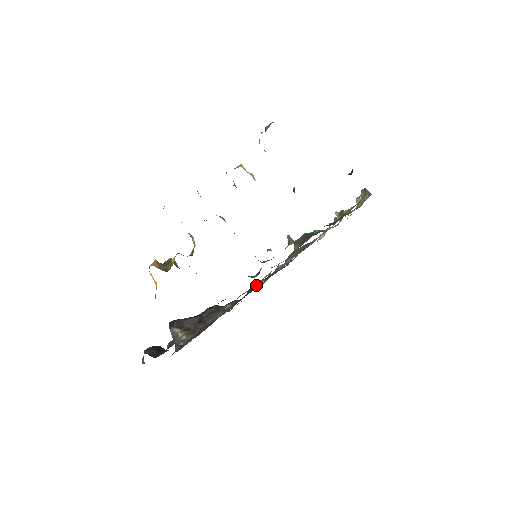
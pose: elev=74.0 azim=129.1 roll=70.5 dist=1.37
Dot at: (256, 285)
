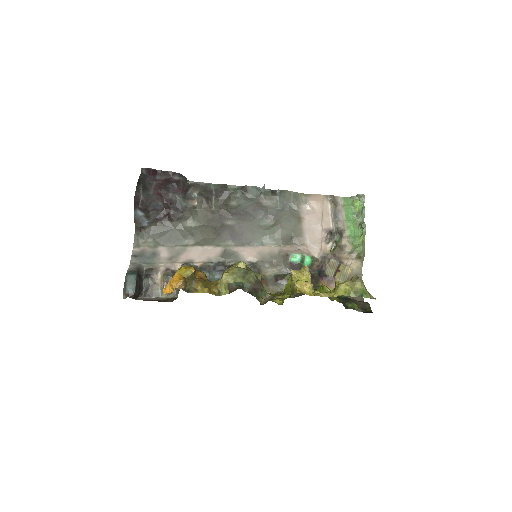
Dot at: (230, 196)
